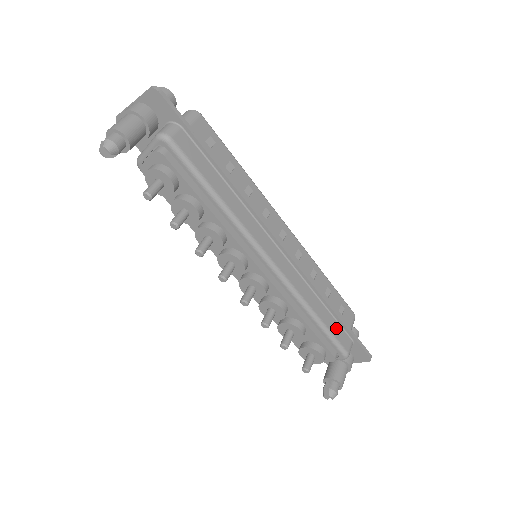
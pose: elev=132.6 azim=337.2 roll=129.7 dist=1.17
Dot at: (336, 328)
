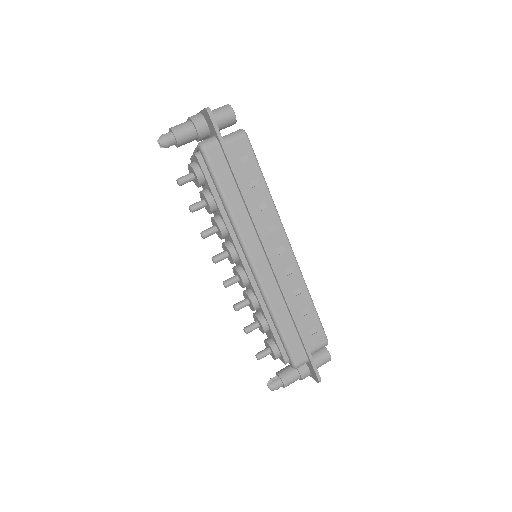
Dot at: (295, 341)
